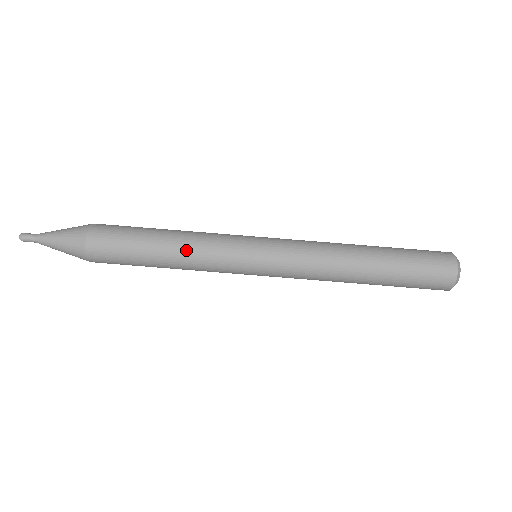
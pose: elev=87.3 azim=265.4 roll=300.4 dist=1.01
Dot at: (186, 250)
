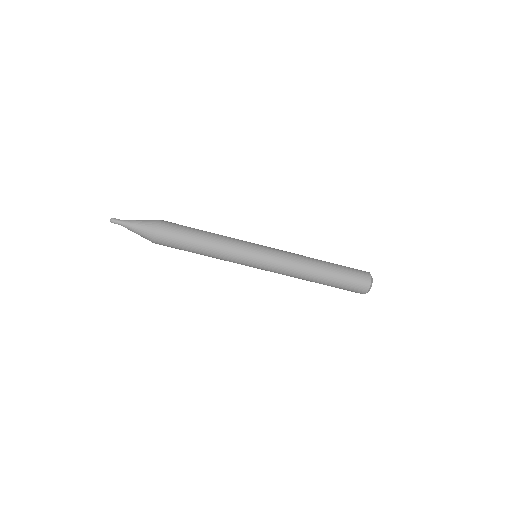
Dot at: (217, 242)
